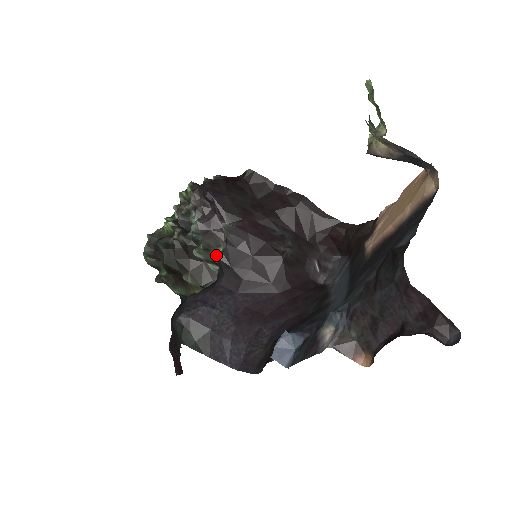
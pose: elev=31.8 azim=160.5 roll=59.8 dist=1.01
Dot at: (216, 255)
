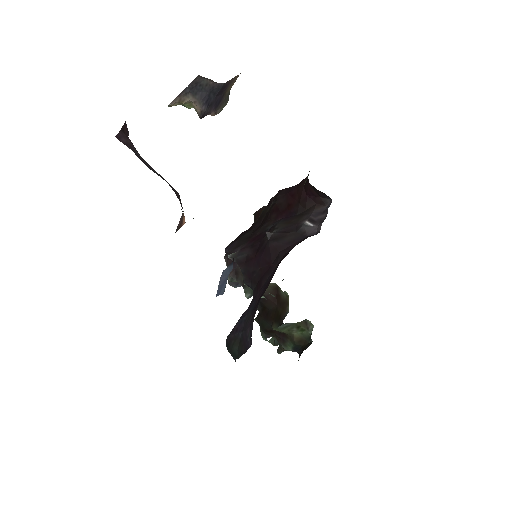
Dot at: (243, 282)
